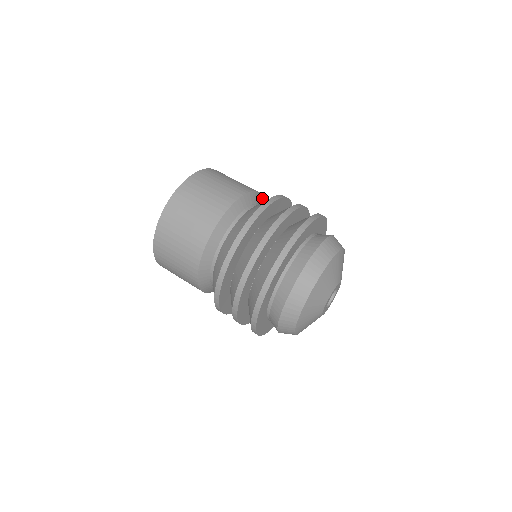
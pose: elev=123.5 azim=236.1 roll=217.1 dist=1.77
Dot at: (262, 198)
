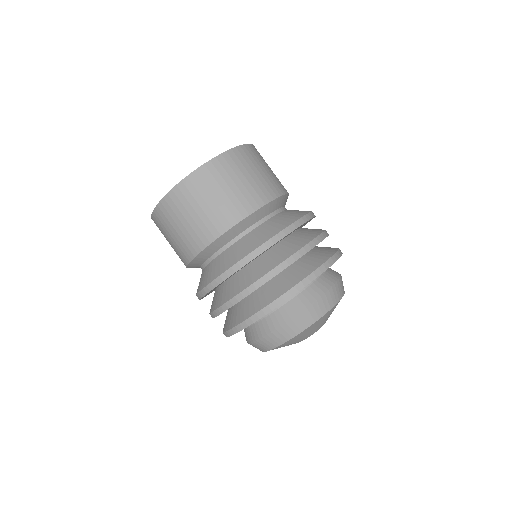
Dot at: occluded
